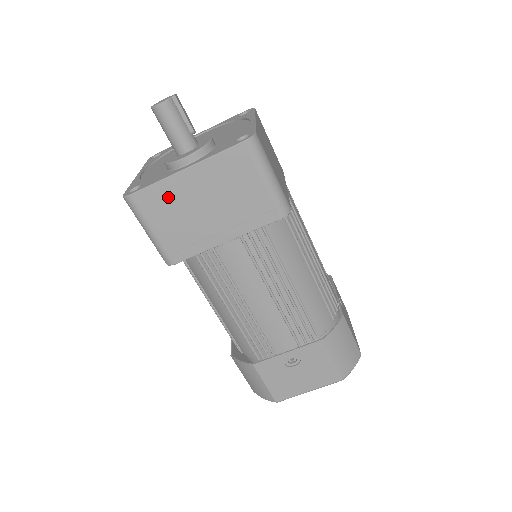
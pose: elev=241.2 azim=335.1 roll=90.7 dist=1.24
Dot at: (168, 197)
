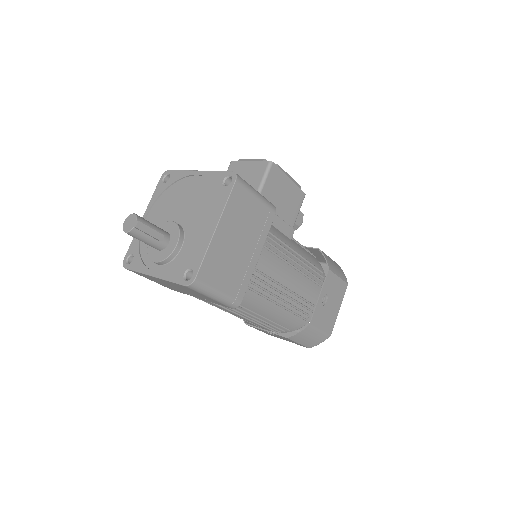
Dot at: (149, 277)
